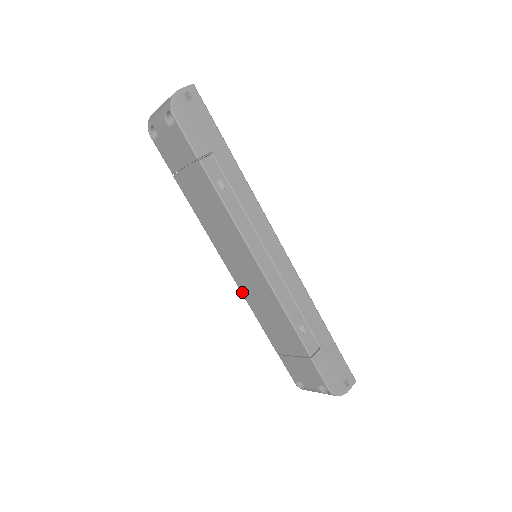
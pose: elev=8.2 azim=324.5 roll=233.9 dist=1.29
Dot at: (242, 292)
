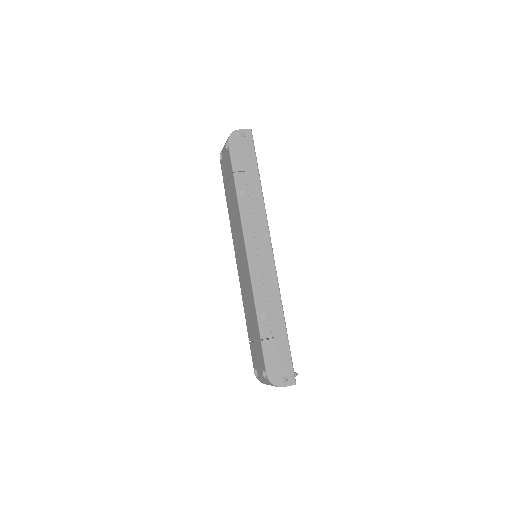
Dot at: (240, 281)
